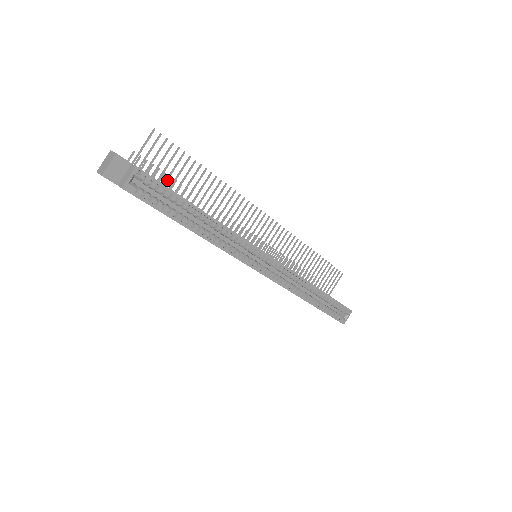
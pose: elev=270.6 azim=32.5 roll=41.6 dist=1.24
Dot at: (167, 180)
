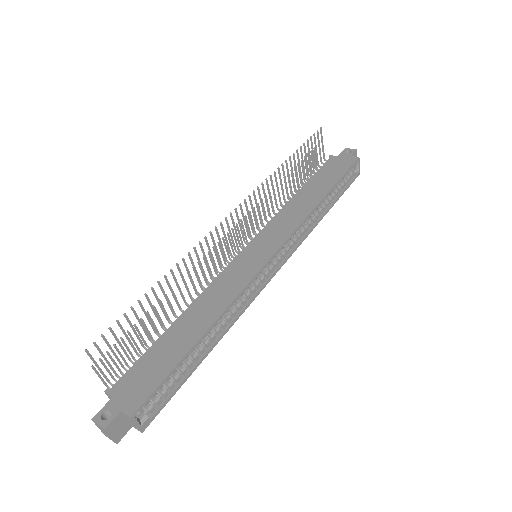
Dot at: (140, 341)
